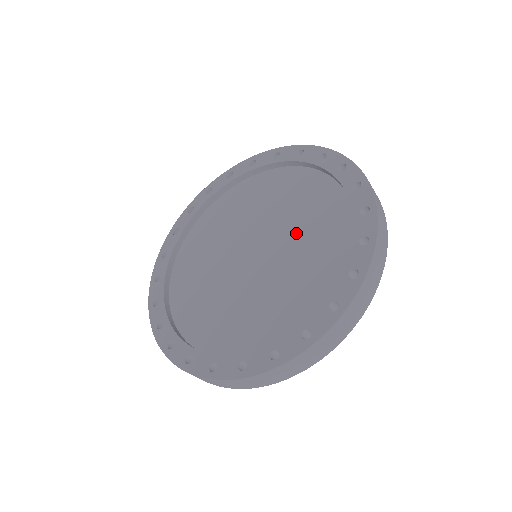
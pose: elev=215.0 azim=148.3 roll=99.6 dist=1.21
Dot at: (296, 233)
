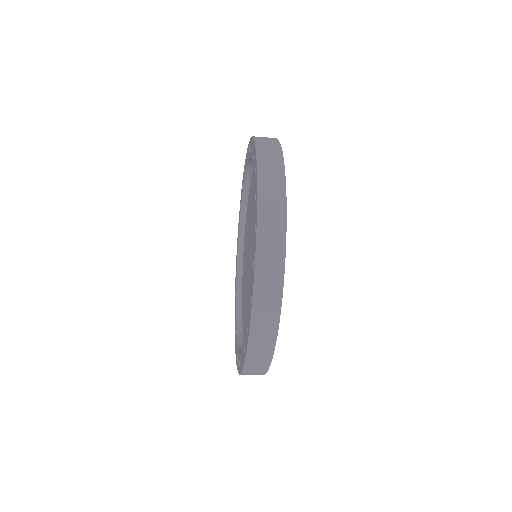
Dot at: occluded
